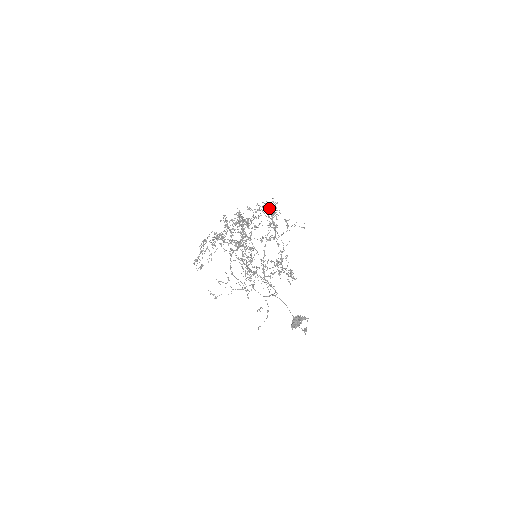
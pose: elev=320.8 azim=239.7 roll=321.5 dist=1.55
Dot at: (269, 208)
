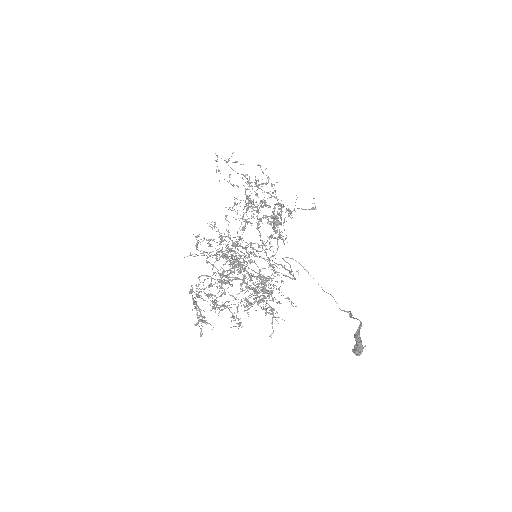
Dot at: (247, 188)
